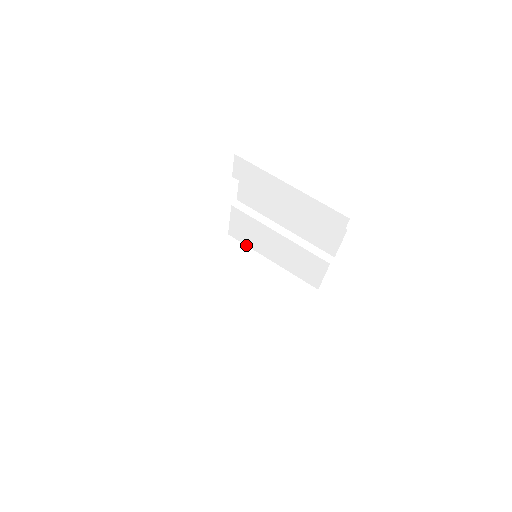
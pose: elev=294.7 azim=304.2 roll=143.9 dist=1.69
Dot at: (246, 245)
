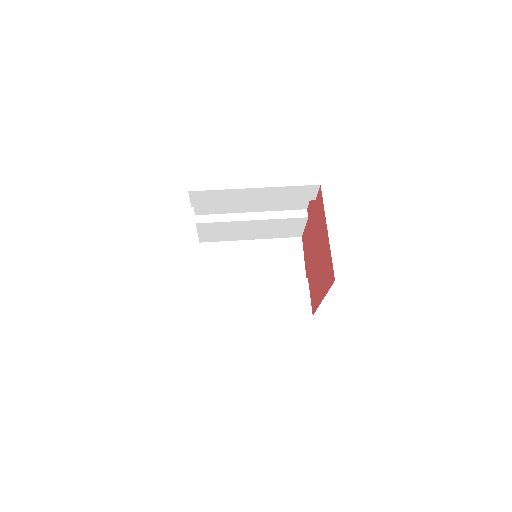
Dot at: (221, 241)
